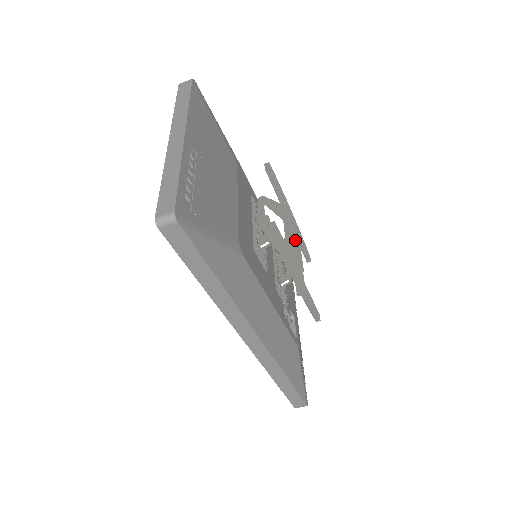
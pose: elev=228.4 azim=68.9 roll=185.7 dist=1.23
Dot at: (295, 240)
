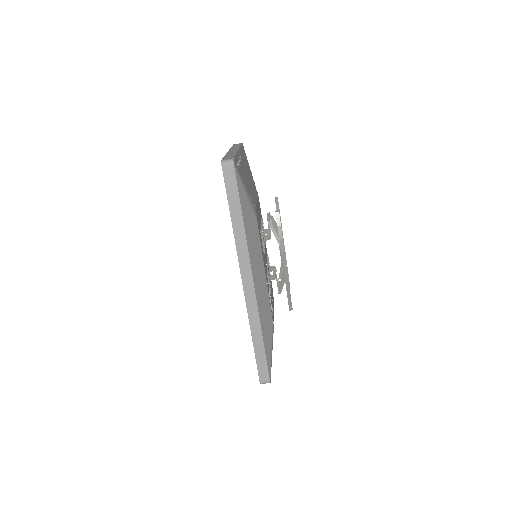
Dot at: occluded
